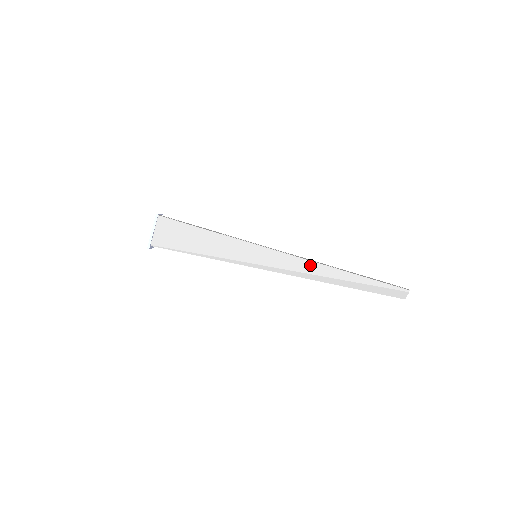
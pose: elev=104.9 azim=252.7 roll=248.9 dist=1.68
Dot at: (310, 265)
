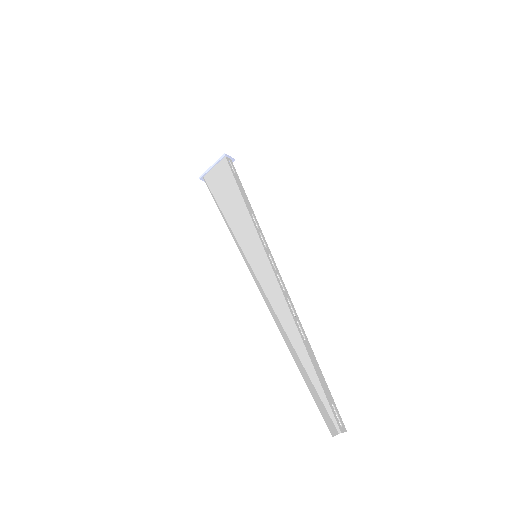
Dot at: (283, 307)
